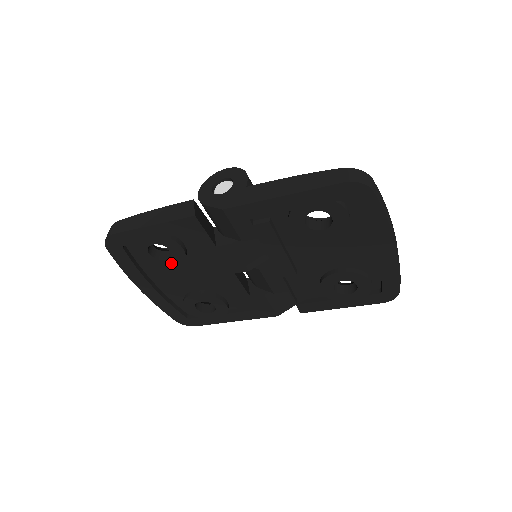
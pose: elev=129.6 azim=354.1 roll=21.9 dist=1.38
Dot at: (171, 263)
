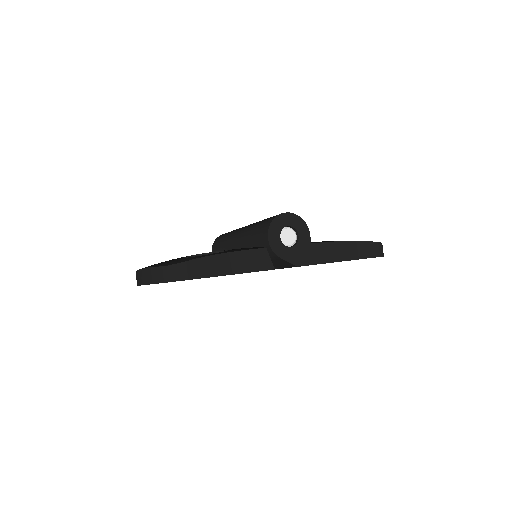
Dot at: occluded
